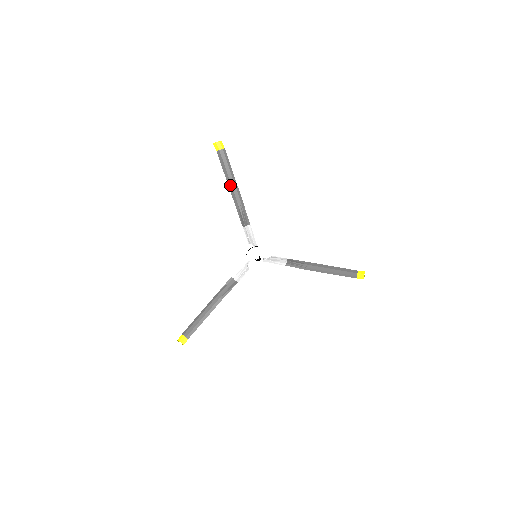
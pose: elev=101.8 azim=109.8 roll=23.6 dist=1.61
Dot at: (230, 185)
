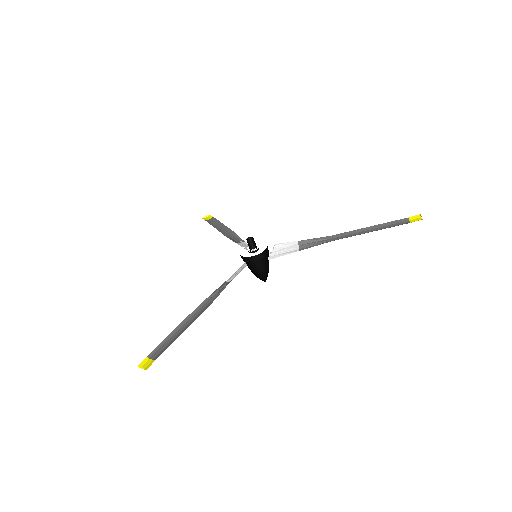
Dot at: (219, 230)
